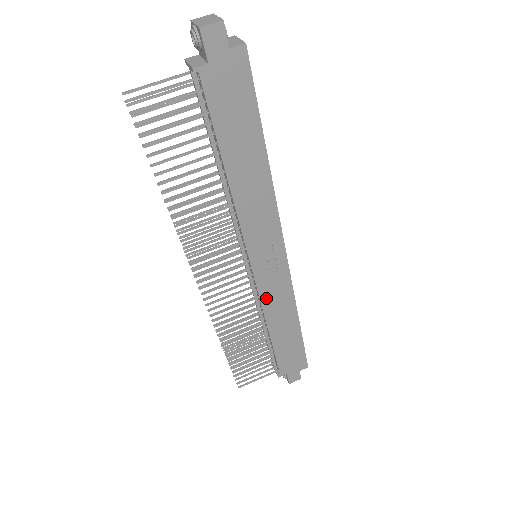
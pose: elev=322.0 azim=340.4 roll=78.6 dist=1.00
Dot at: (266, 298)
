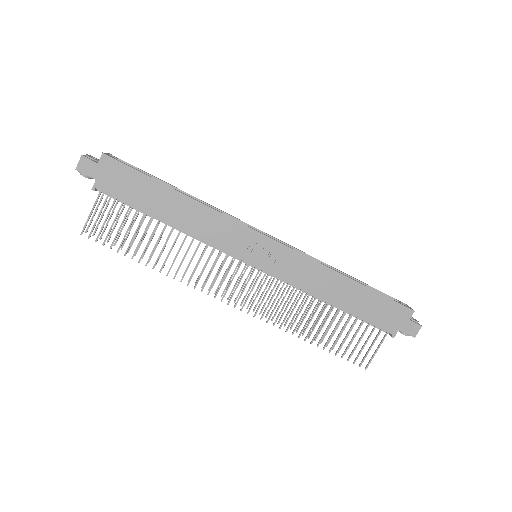
Dot at: (293, 279)
